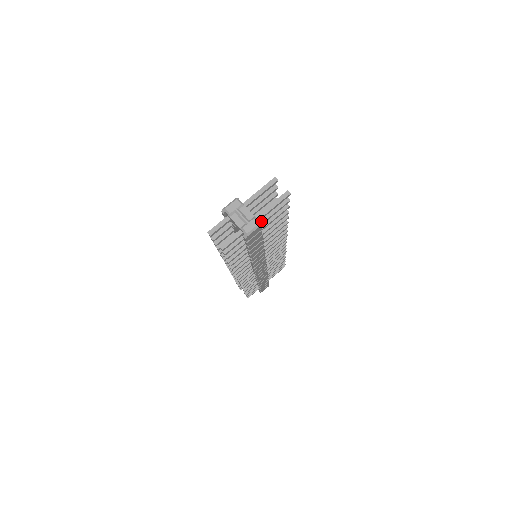
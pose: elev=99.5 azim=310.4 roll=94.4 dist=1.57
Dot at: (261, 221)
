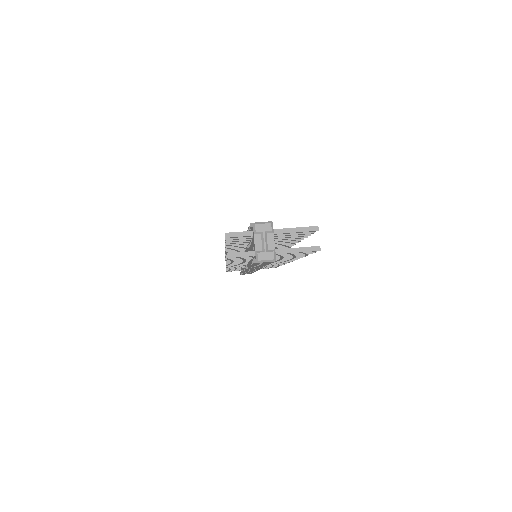
Dot at: occluded
